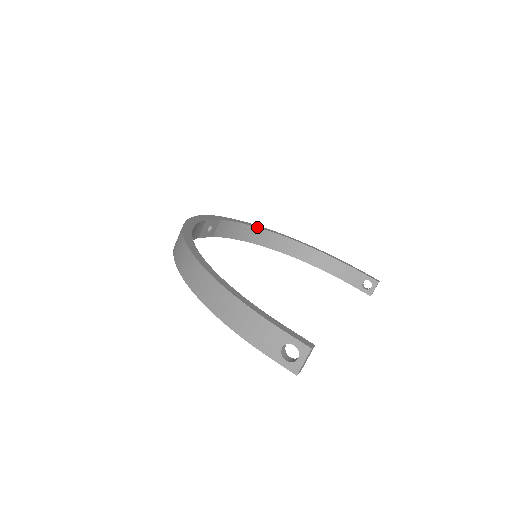
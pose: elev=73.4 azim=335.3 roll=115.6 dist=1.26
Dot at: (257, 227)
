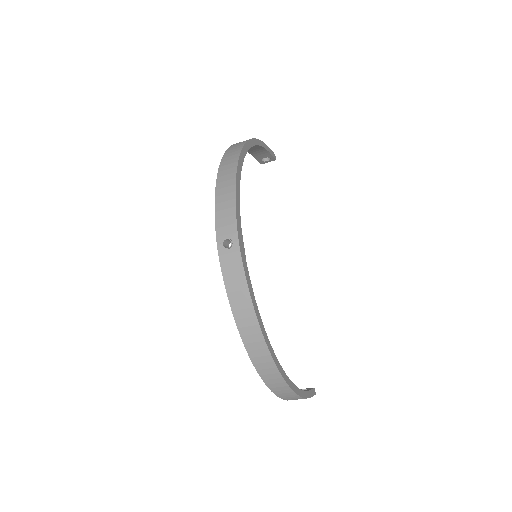
Dot at: occluded
